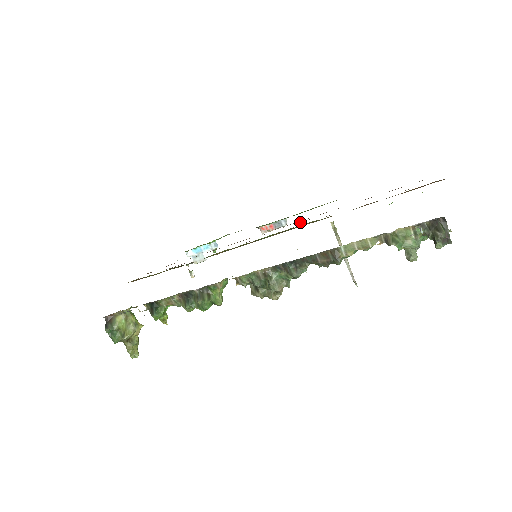
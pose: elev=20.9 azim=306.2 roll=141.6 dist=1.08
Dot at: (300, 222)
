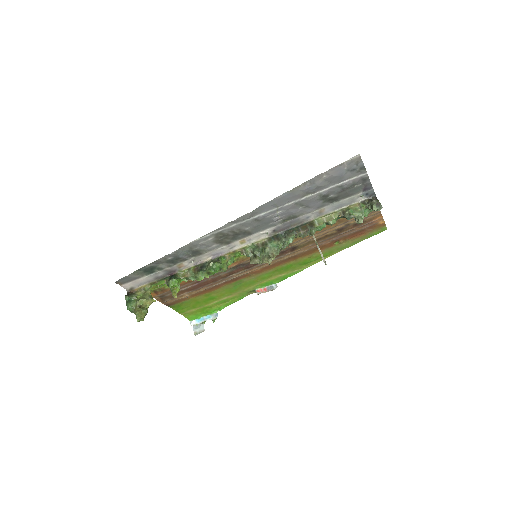
Dot at: (288, 254)
